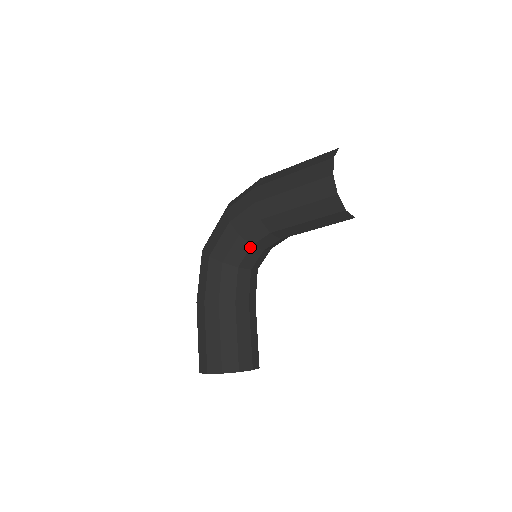
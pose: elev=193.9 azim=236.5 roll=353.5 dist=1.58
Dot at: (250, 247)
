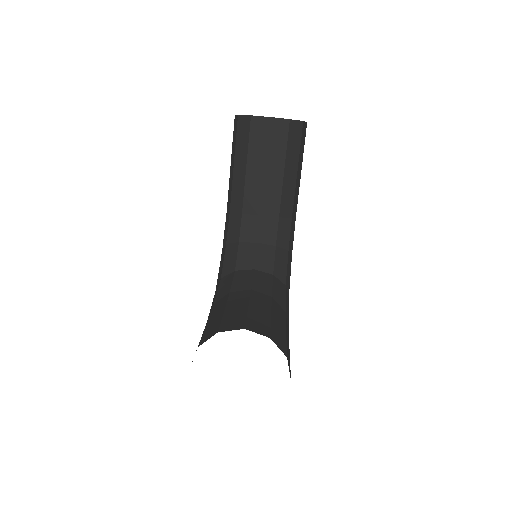
Dot at: (238, 245)
